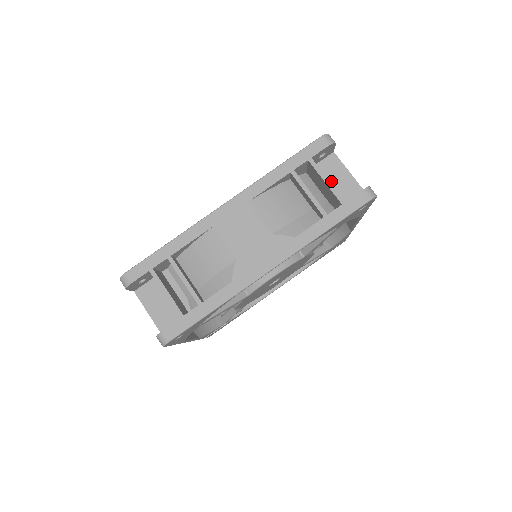
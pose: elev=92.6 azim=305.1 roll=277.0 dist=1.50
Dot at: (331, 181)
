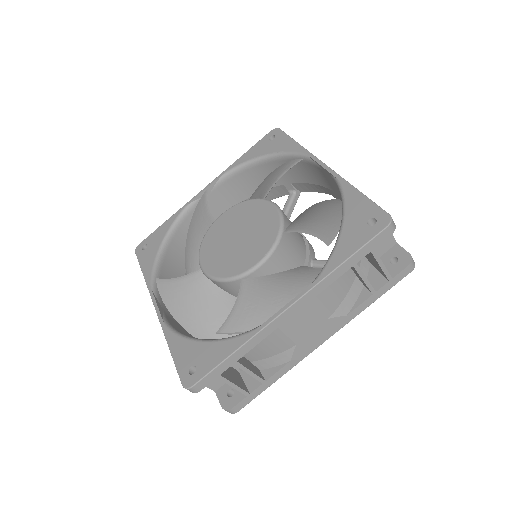
Dot at: occluded
